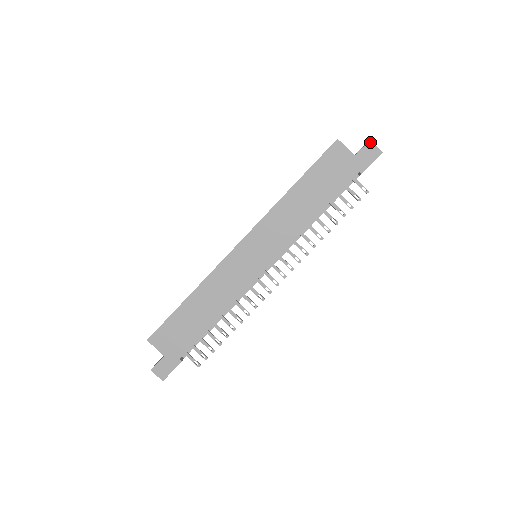
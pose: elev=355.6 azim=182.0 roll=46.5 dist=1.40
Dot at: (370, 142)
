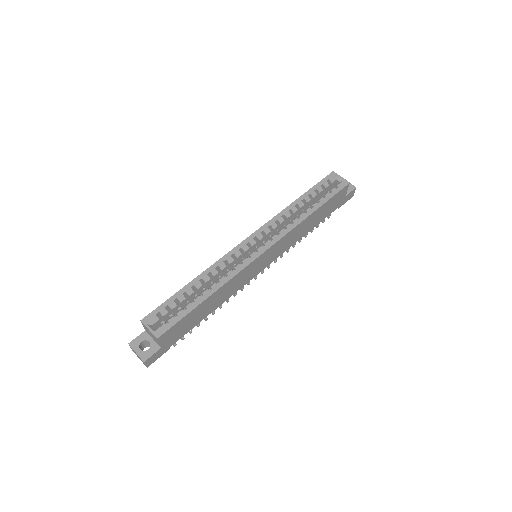
Dot at: occluded
